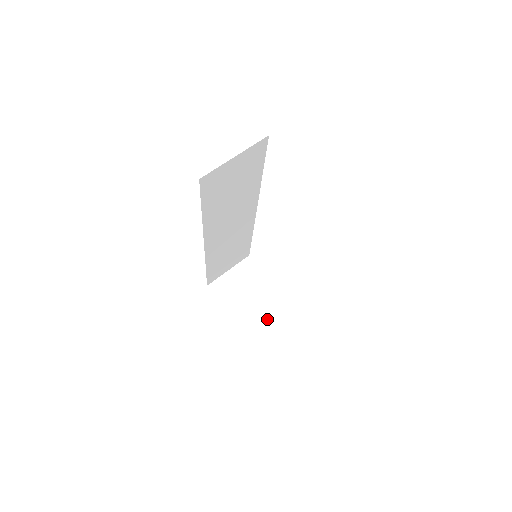
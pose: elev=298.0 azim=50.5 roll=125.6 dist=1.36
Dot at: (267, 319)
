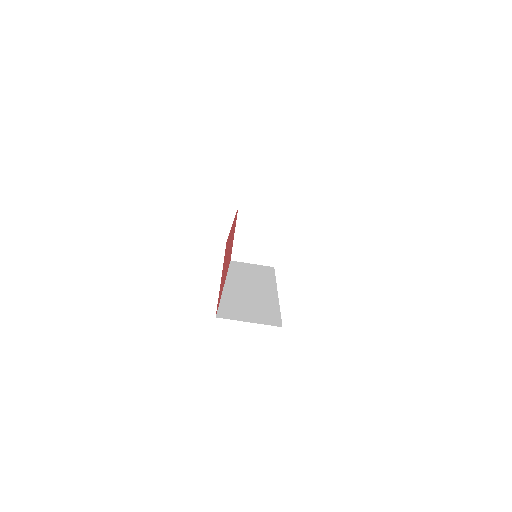
Dot at: (250, 262)
